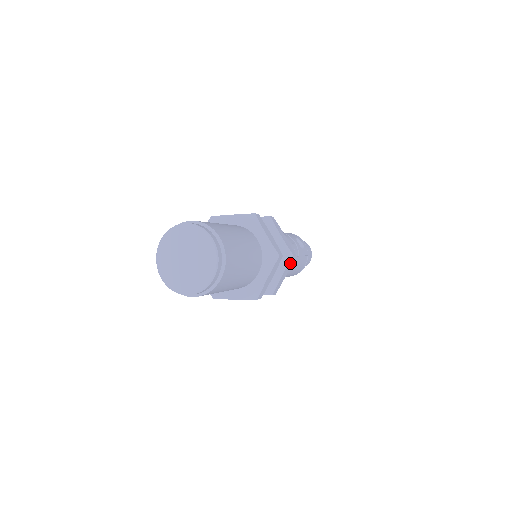
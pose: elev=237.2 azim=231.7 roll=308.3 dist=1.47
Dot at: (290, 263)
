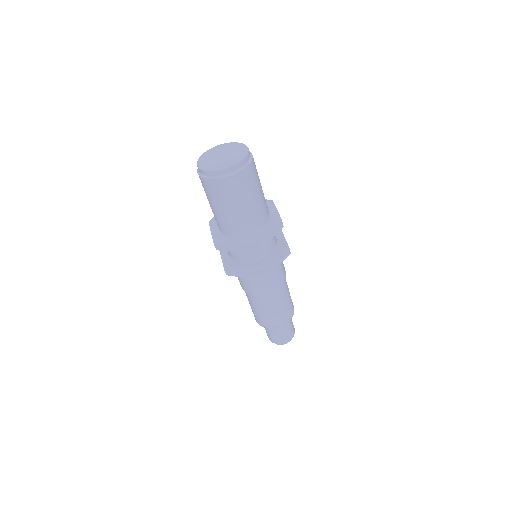
Dot at: (284, 255)
